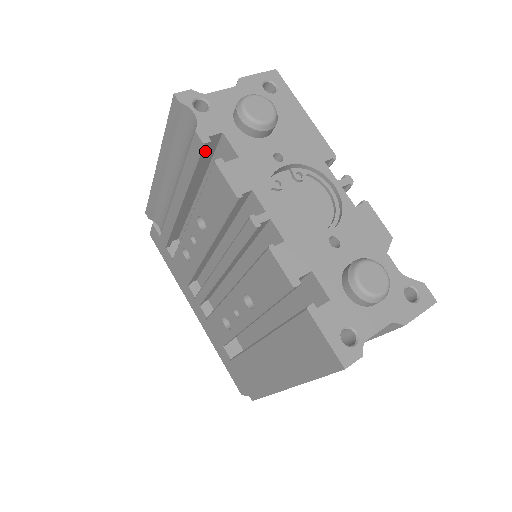
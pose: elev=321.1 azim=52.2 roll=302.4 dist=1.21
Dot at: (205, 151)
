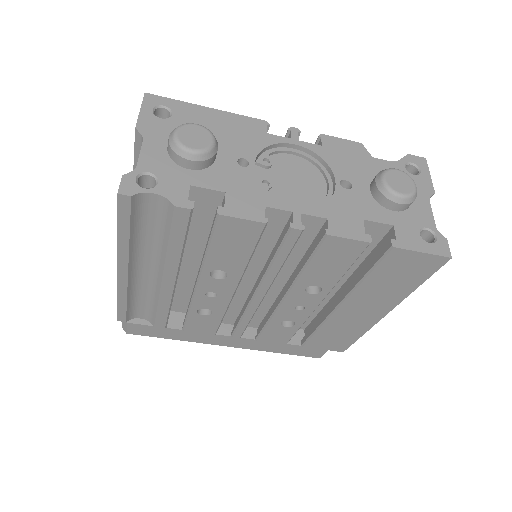
Dot at: (191, 215)
